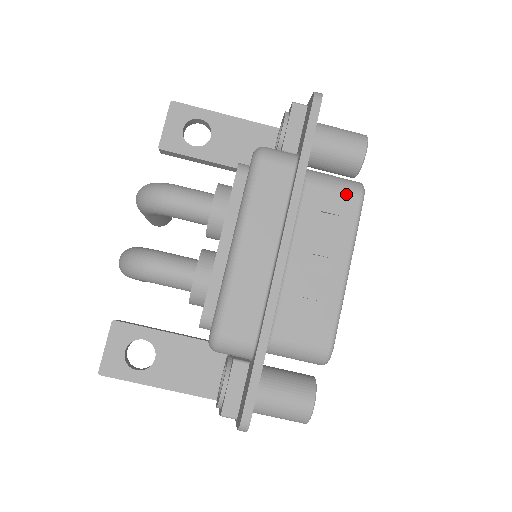
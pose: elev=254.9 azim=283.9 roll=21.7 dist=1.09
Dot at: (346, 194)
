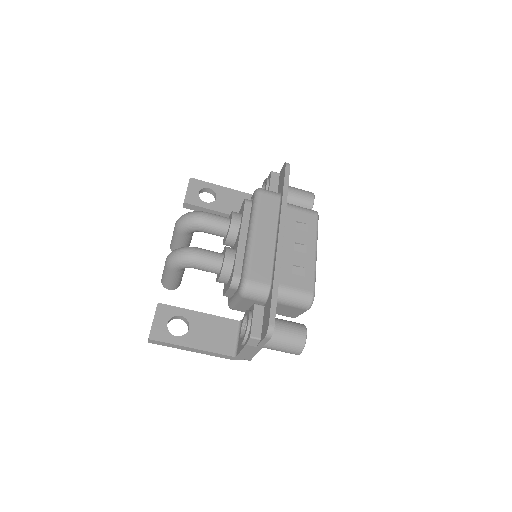
Dot at: (309, 213)
